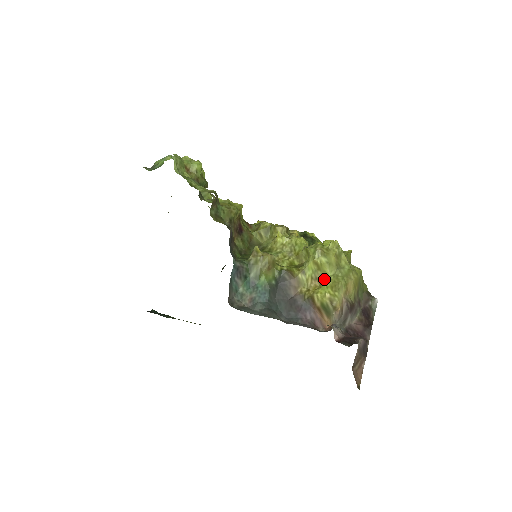
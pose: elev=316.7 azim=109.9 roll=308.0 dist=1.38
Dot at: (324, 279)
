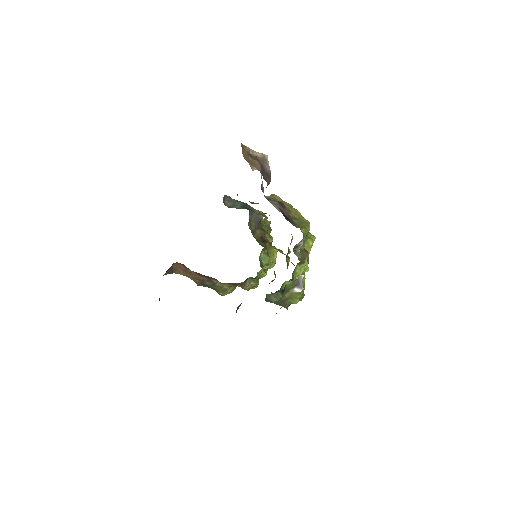
Dot at: occluded
